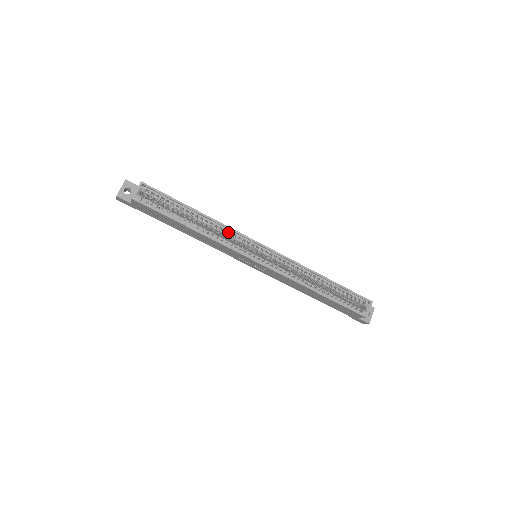
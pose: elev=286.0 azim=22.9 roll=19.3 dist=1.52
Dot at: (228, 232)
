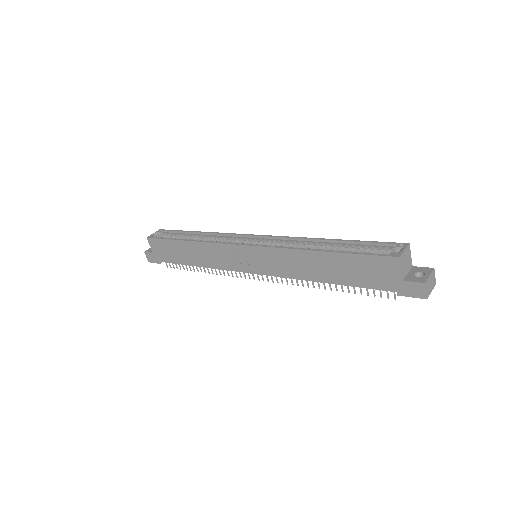
Dot at: (223, 237)
